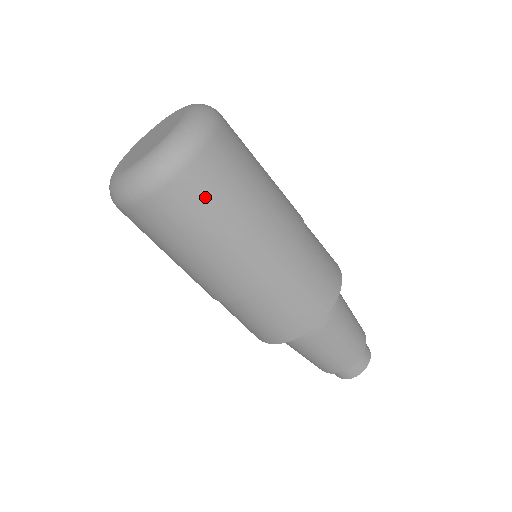
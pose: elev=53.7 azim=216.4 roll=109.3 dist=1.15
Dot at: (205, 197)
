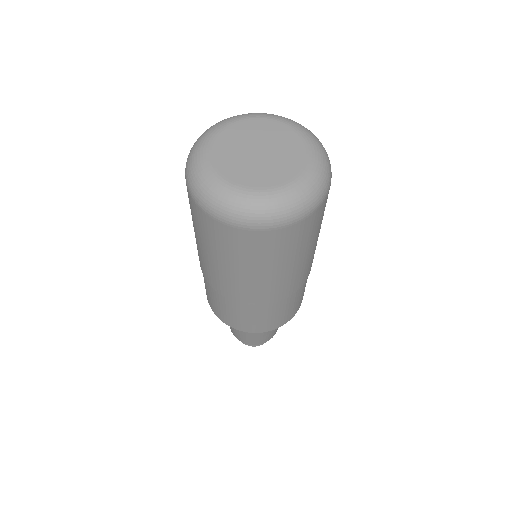
Dot at: (291, 244)
